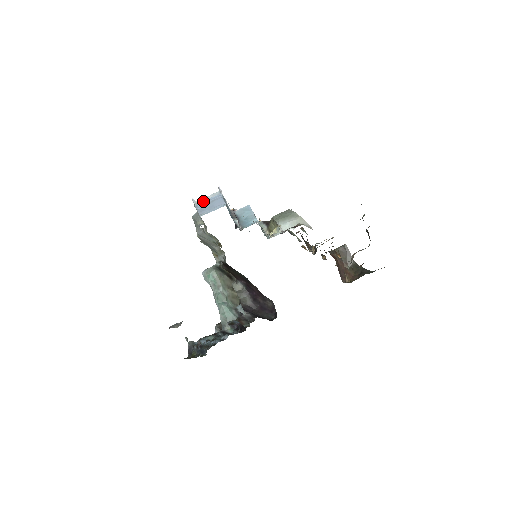
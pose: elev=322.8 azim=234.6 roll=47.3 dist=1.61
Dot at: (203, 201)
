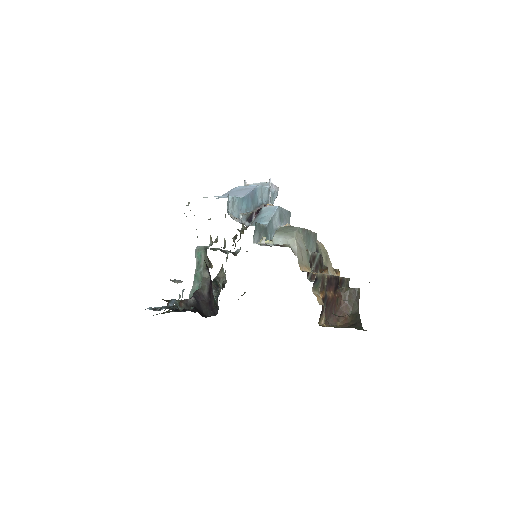
Dot at: occluded
